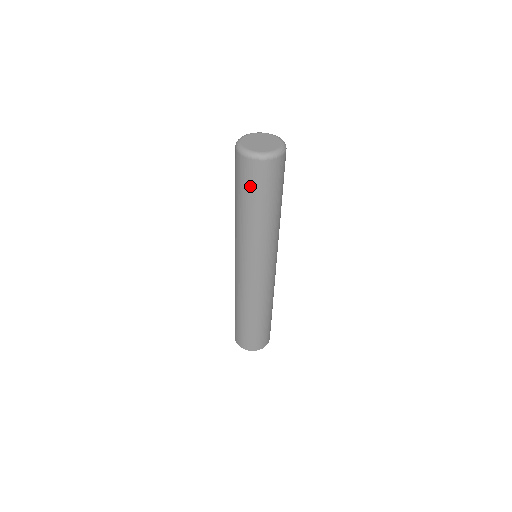
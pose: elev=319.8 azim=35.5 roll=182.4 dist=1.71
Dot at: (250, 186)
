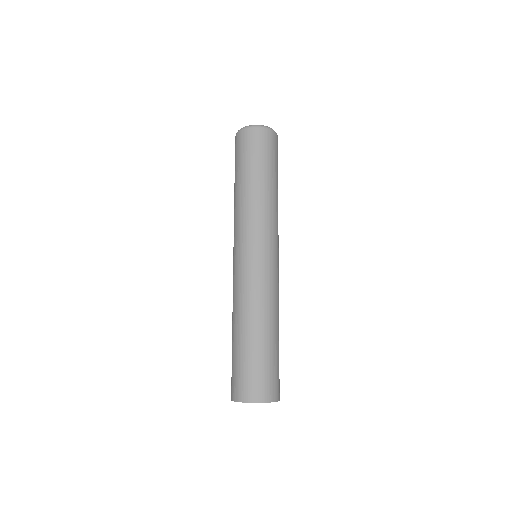
Dot at: (242, 154)
